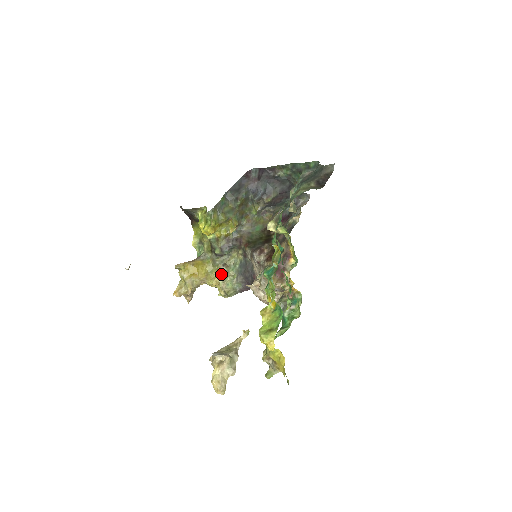
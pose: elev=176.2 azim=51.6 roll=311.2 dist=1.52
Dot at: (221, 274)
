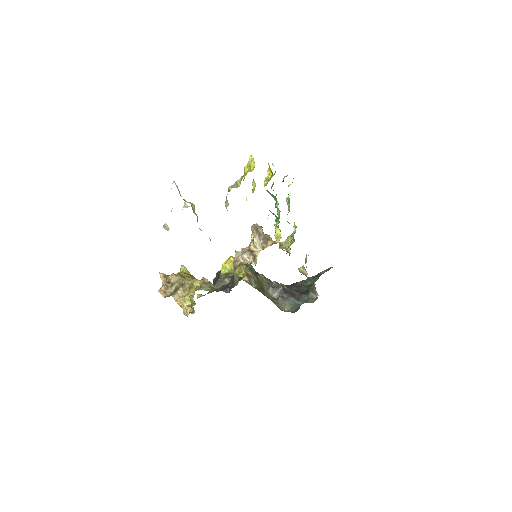
Dot at: (210, 282)
